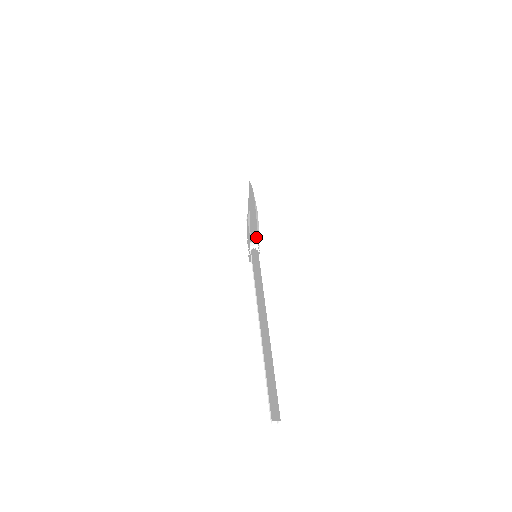
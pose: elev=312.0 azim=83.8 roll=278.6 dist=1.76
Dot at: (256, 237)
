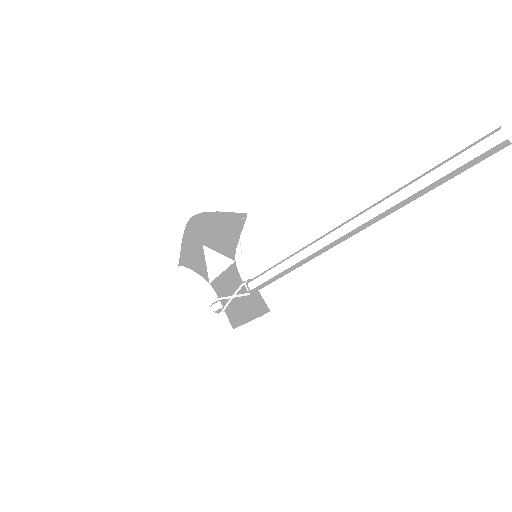
Dot at: (233, 221)
